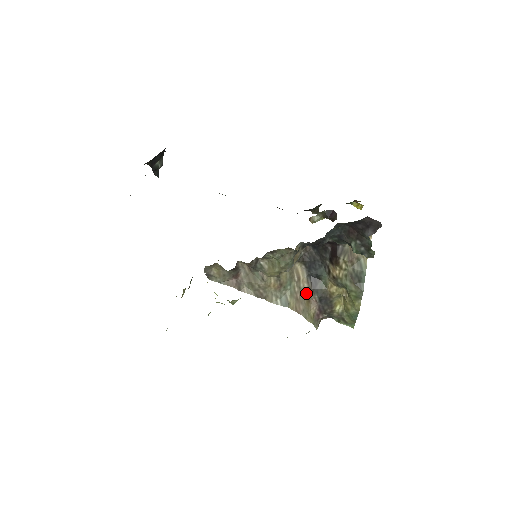
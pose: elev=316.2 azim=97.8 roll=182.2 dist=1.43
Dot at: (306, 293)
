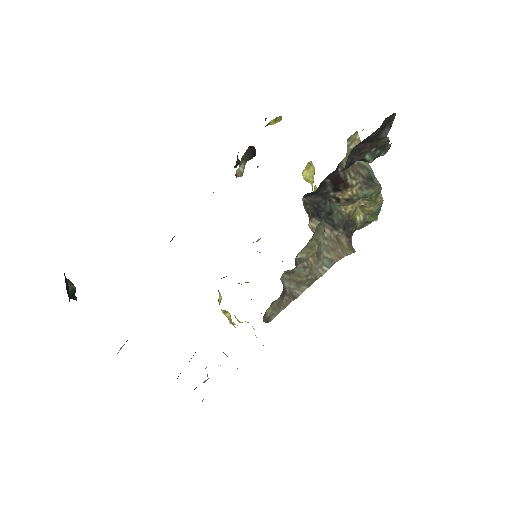
Dot at: (332, 237)
